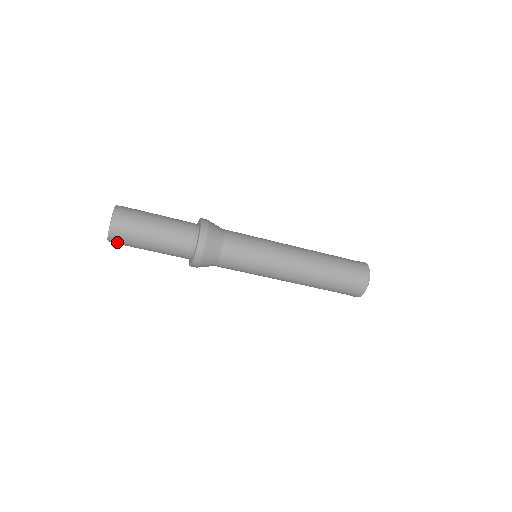
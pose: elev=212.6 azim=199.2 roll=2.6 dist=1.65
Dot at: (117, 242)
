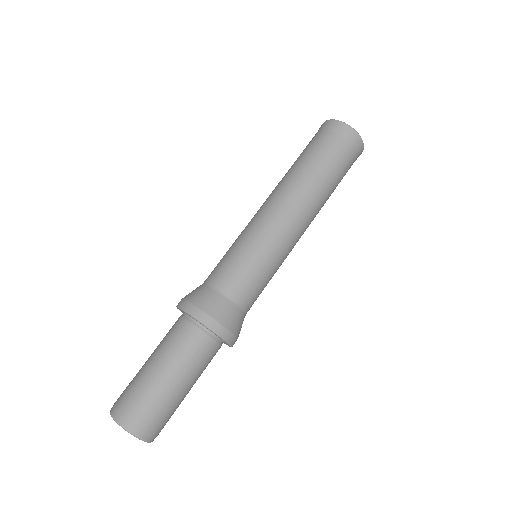
Dot at: (157, 431)
